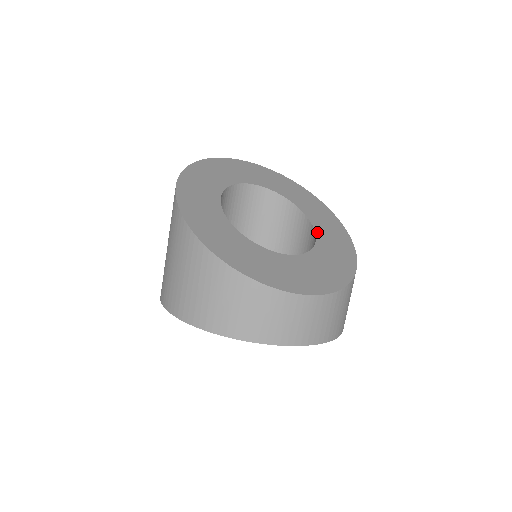
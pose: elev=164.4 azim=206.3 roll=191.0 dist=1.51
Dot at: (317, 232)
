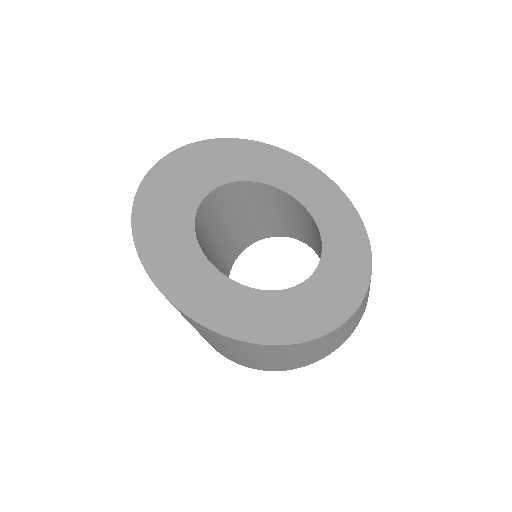
Dot at: (288, 191)
